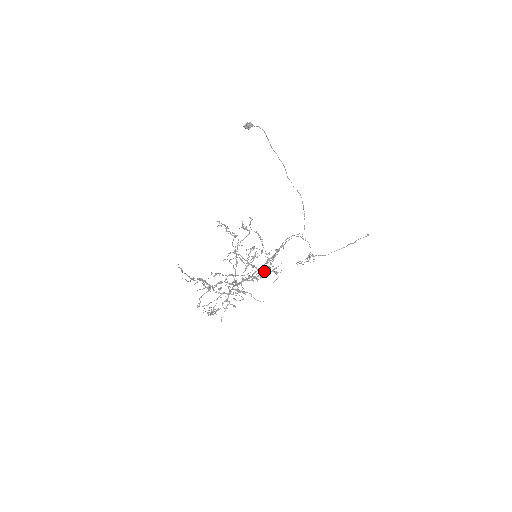
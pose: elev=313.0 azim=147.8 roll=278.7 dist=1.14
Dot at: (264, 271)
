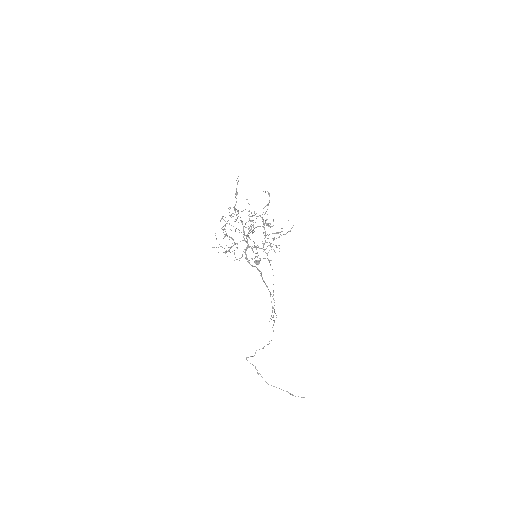
Dot at: occluded
